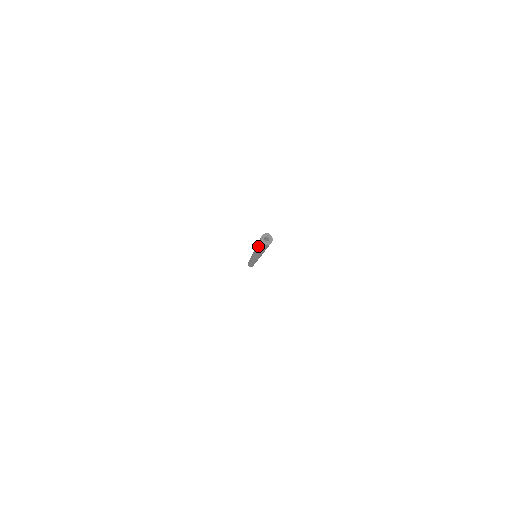
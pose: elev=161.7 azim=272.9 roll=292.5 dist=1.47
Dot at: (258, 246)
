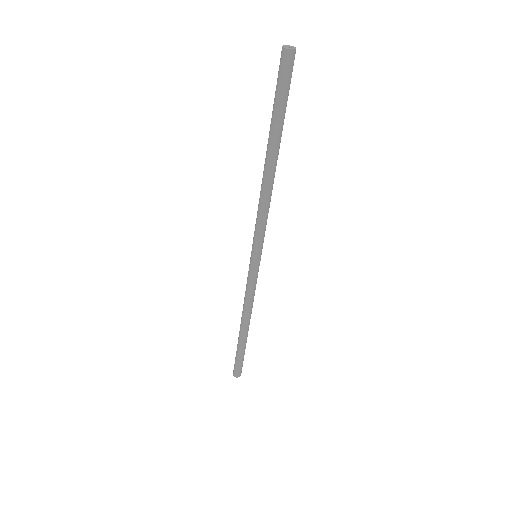
Dot at: (273, 107)
